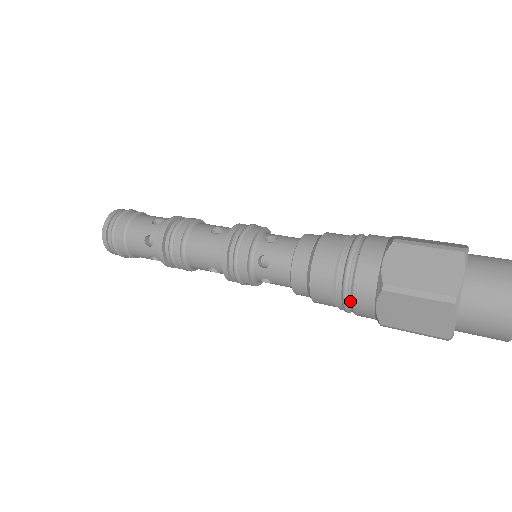
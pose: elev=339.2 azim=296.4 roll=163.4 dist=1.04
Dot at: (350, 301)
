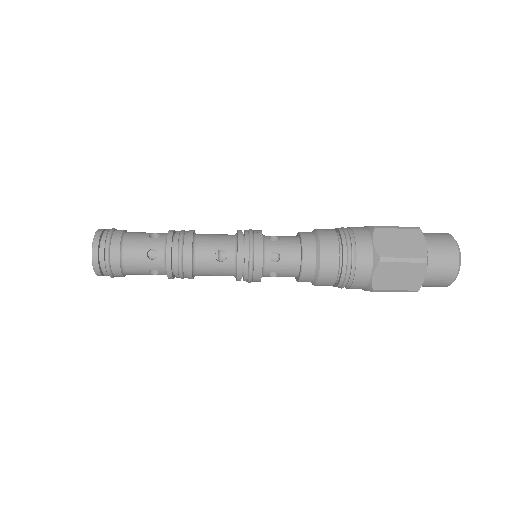
Dot at: (353, 245)
